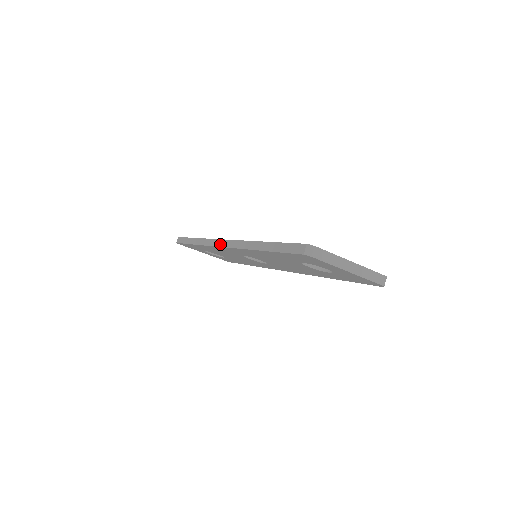
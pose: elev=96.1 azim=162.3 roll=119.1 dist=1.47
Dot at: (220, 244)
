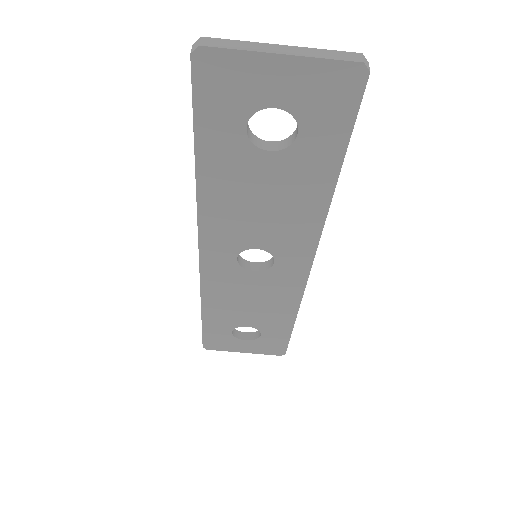
Dot at: (199, 255)
